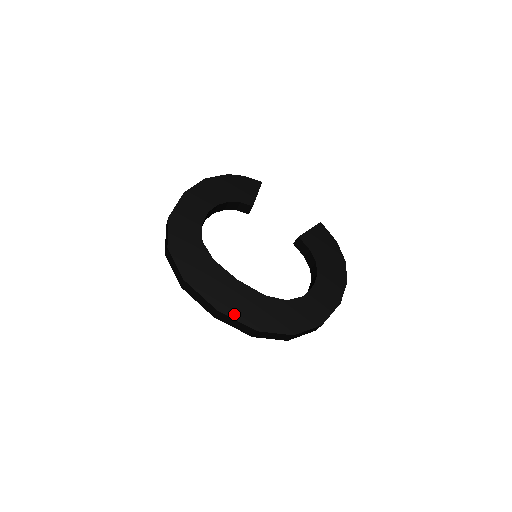
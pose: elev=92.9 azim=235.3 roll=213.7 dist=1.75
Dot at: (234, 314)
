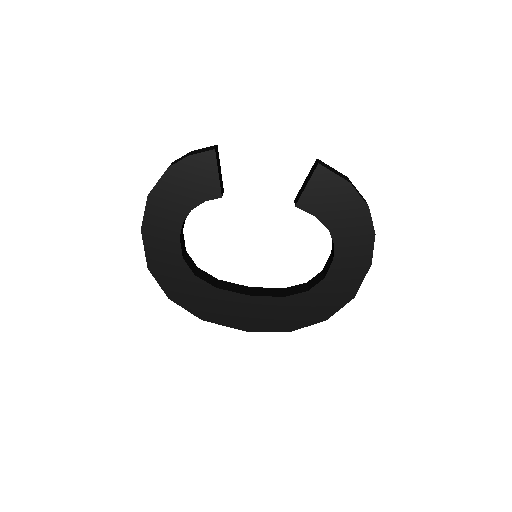
Dot at: (262, 328)
